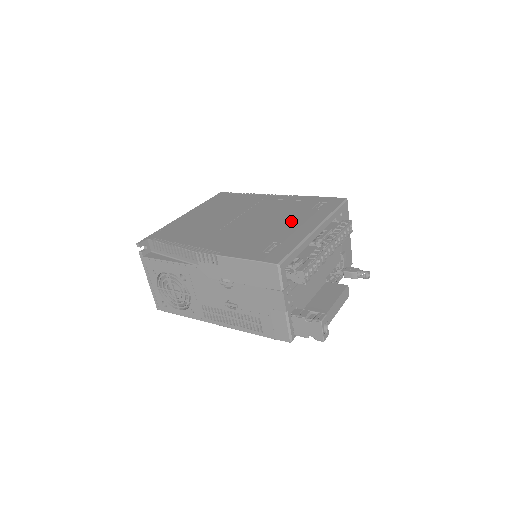
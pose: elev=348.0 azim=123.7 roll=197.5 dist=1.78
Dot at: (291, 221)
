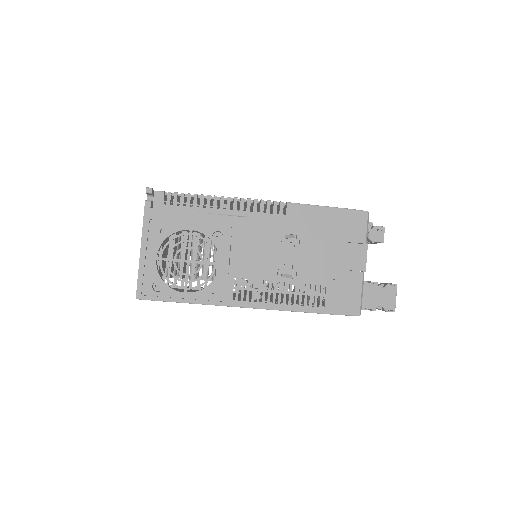
Dot at: occluded
